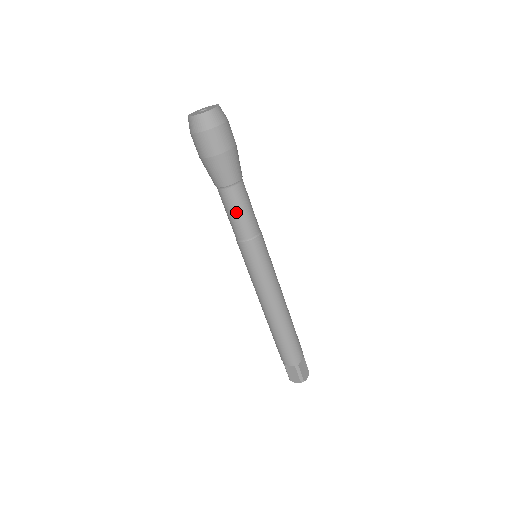
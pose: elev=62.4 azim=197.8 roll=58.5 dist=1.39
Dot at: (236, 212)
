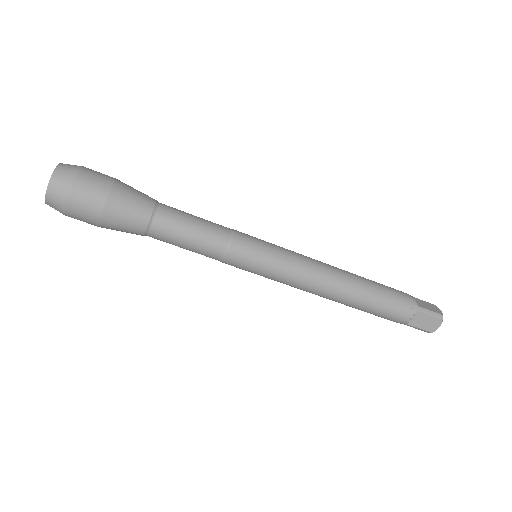
Dot at: (188, 232)
